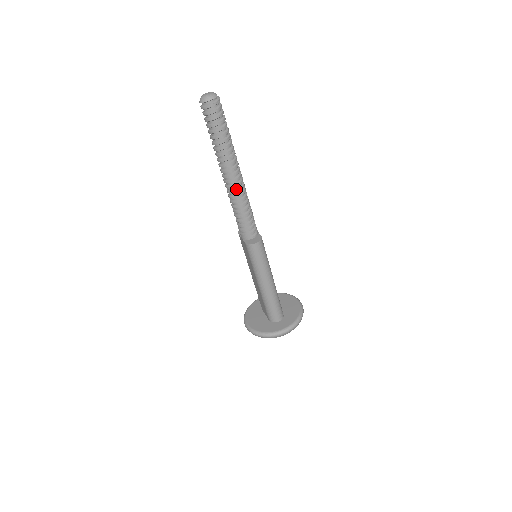
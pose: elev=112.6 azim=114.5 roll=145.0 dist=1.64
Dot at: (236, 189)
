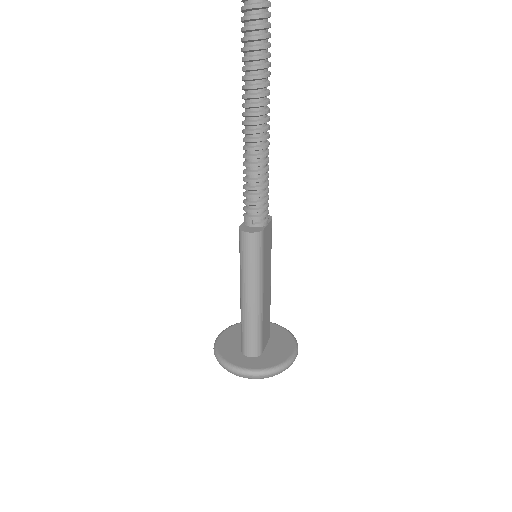
Dot at: (250, 146)
